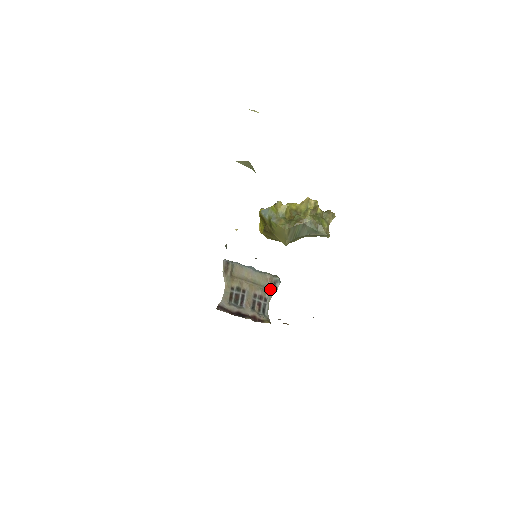
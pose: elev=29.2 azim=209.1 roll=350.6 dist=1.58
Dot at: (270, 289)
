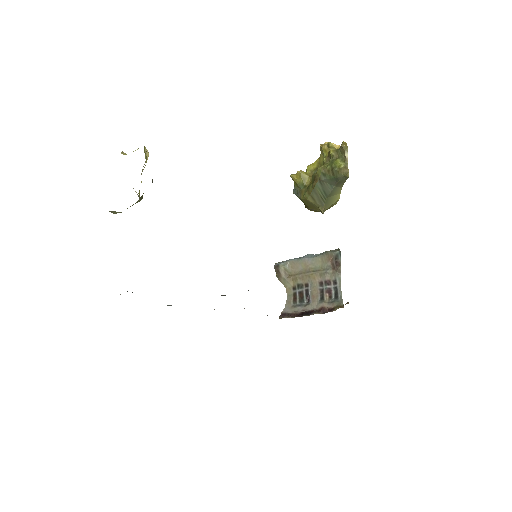
Dot at: (334, 268)
